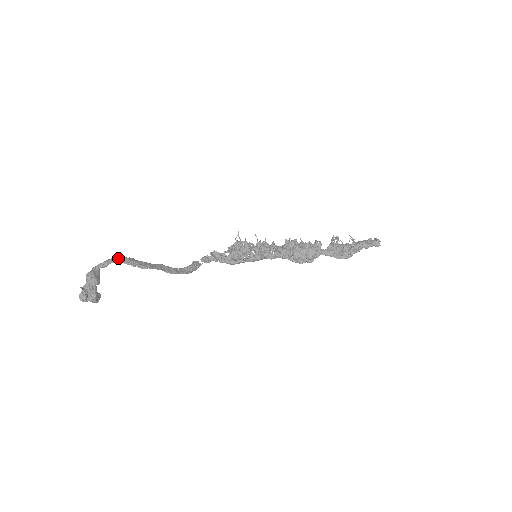
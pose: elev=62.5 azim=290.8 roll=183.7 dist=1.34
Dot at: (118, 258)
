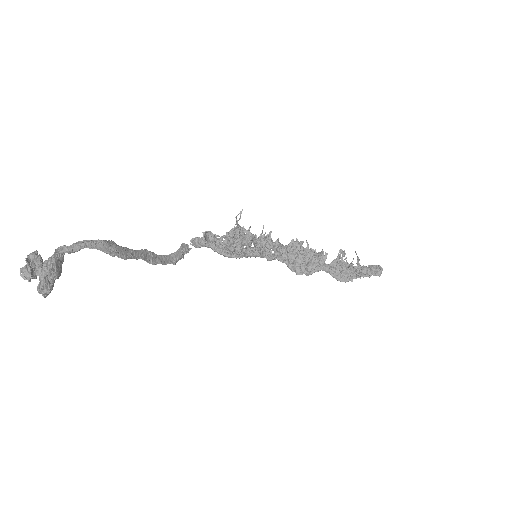
Dot at: (95, 242)
